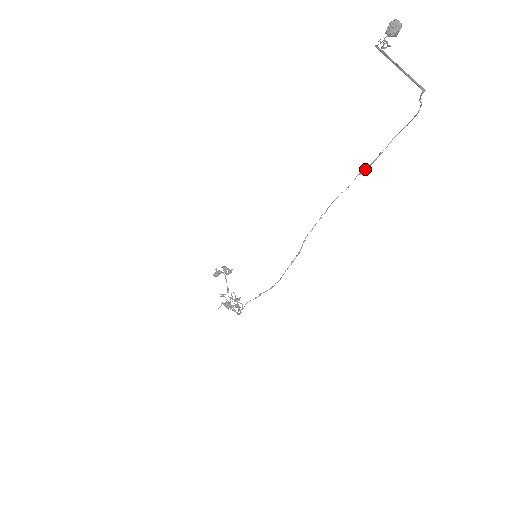
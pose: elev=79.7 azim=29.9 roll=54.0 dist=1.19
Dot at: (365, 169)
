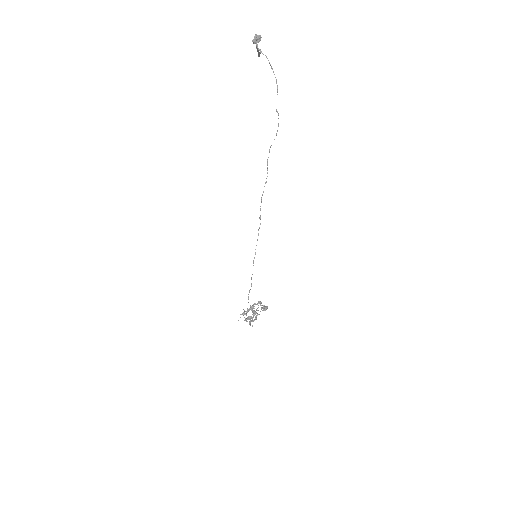
Dot at: occluded
